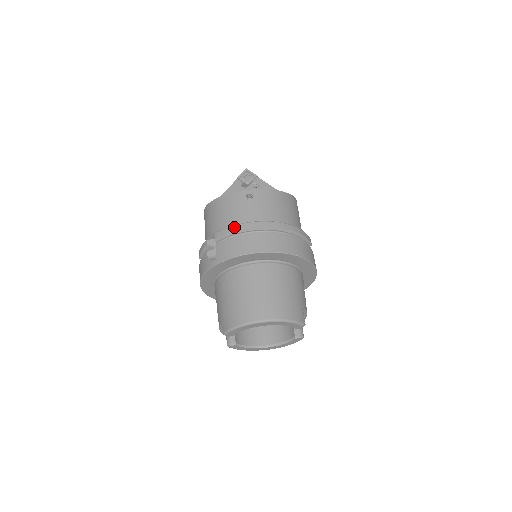
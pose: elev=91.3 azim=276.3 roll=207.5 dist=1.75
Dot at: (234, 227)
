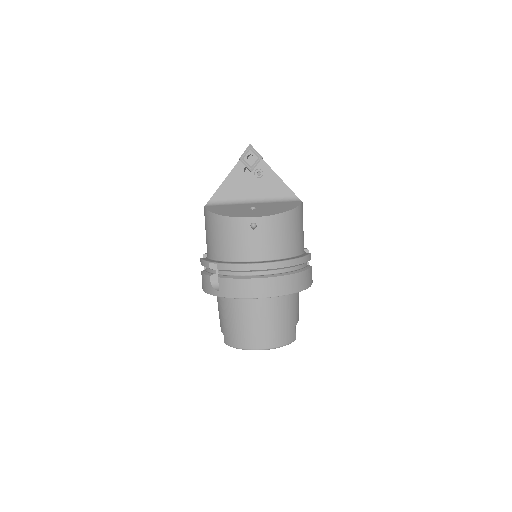
Dot at: (237, 266)
